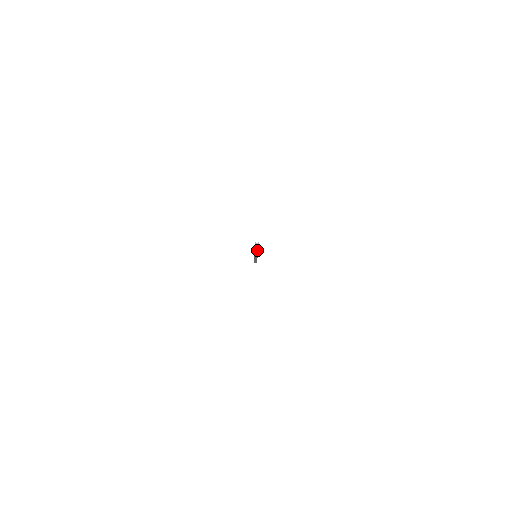
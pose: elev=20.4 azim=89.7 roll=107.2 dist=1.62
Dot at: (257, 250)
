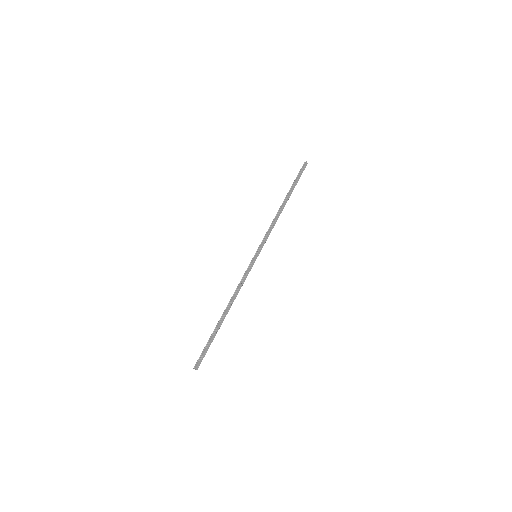
Dot at: (211, 342)
